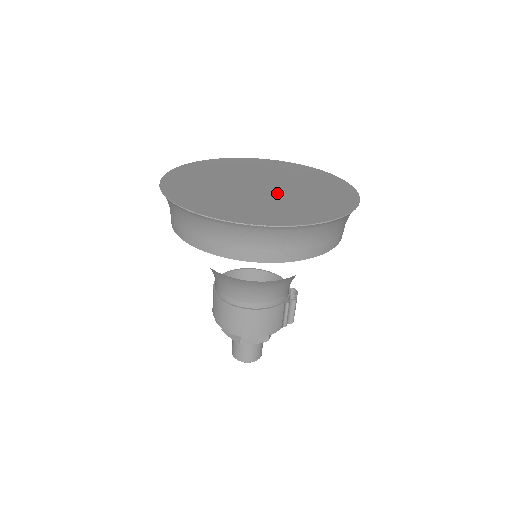
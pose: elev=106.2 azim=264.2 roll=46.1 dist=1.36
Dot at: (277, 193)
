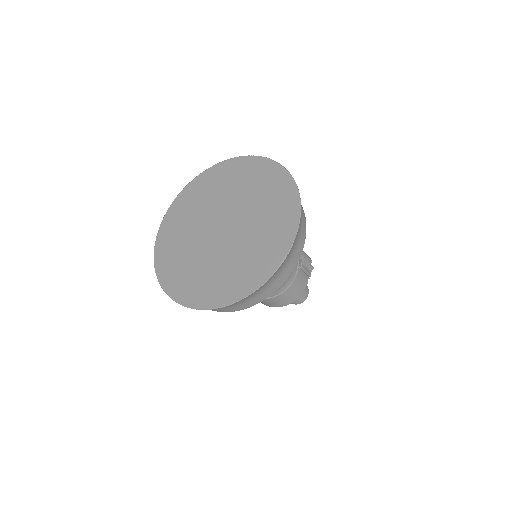
Dot at: (238, 232)
